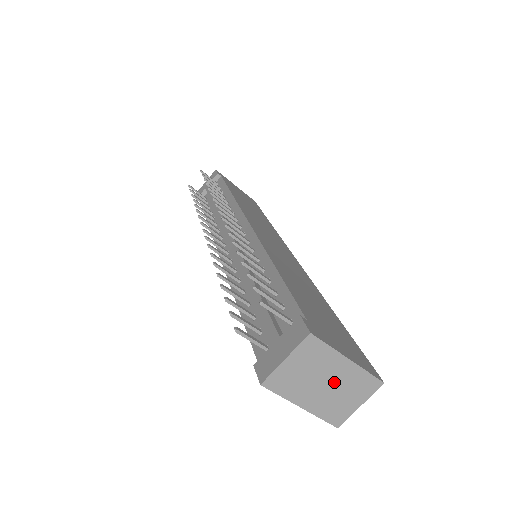
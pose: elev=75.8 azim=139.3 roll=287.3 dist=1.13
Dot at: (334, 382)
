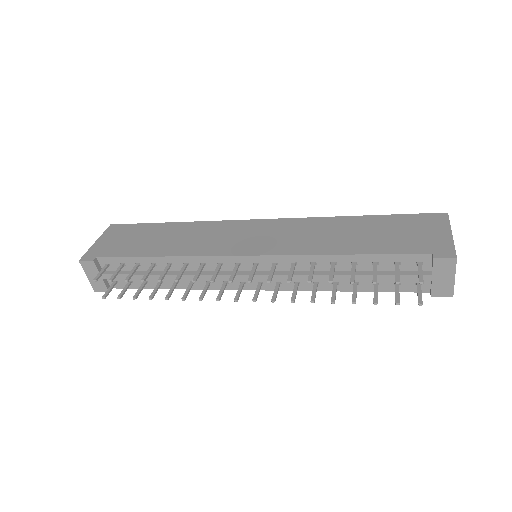
Dot at: occluded
